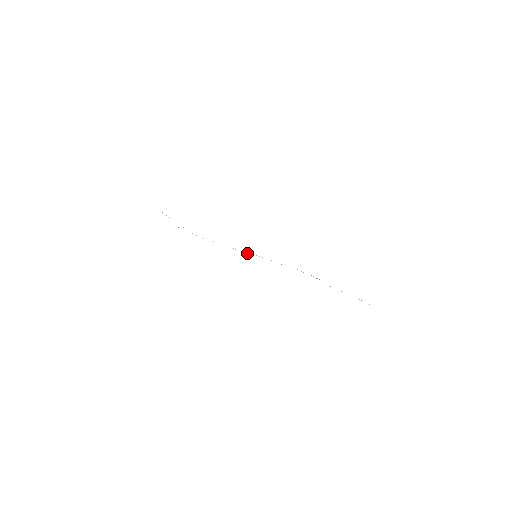
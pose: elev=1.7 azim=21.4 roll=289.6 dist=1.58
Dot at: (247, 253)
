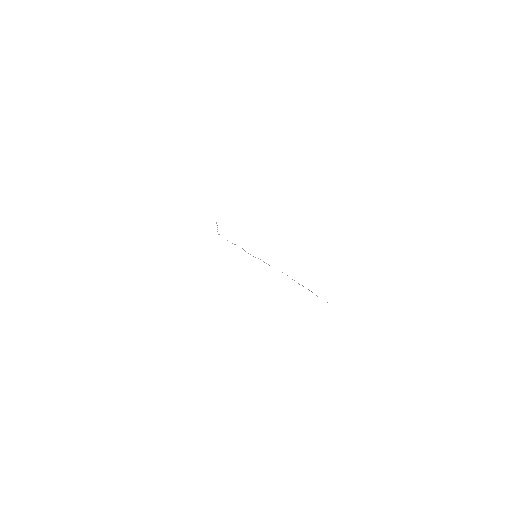
Dot at: (253, 256)
